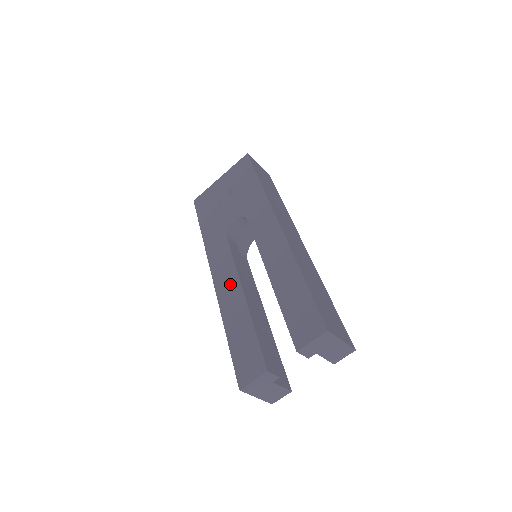
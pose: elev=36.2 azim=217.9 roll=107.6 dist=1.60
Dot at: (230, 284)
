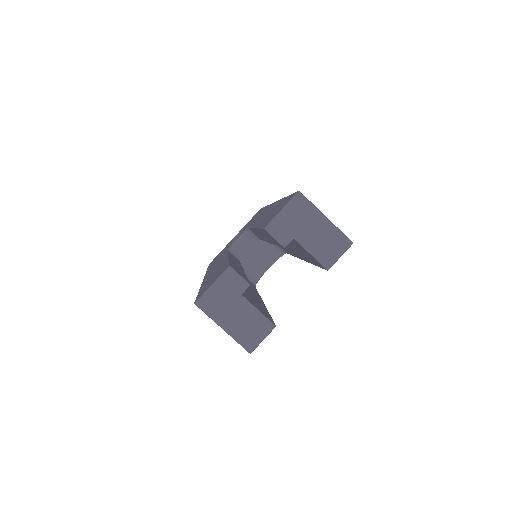
Dot at: (218, 264)
